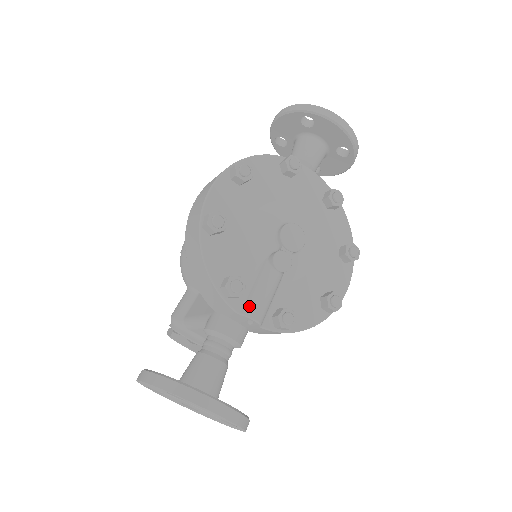
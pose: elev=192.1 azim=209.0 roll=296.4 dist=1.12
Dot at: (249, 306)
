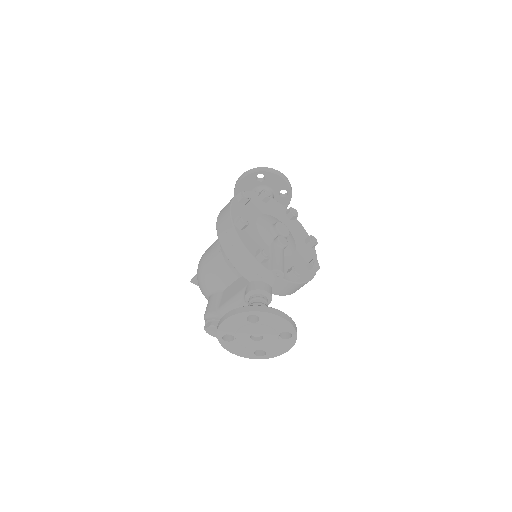
Dot at: (275, 265)
